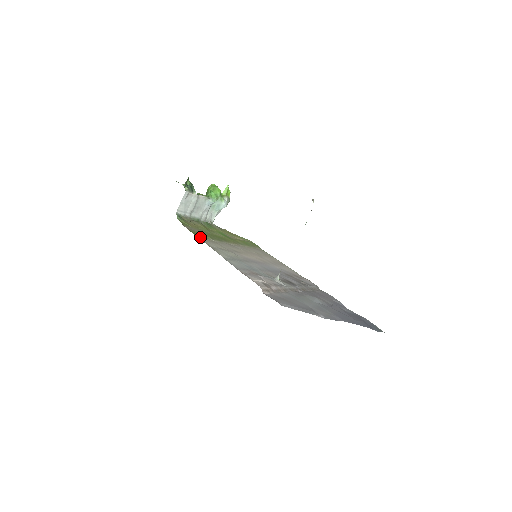
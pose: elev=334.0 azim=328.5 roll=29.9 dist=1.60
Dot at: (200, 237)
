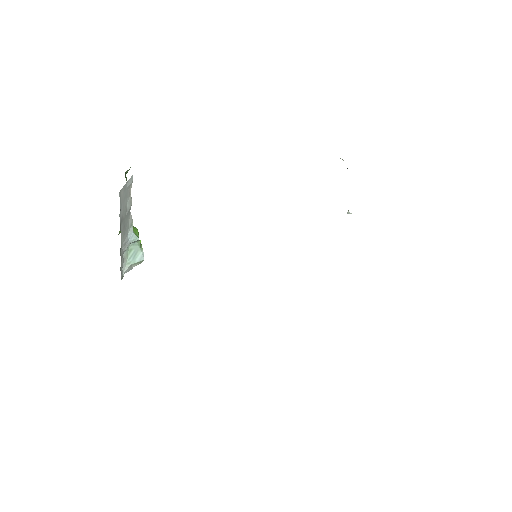
Dot at: occluded
